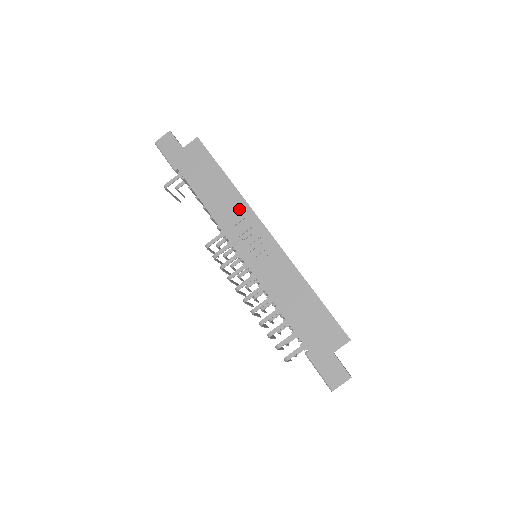
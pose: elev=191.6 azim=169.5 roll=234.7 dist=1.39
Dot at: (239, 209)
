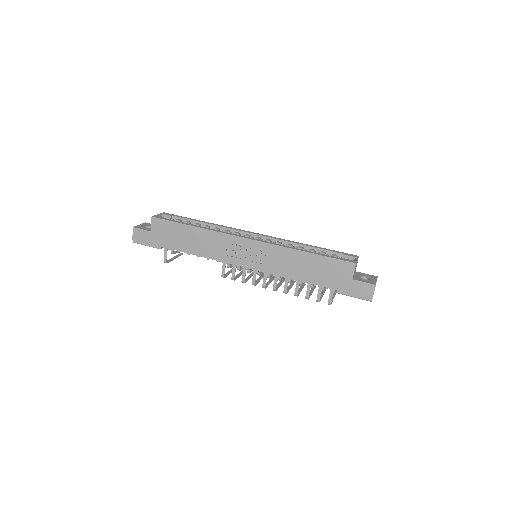
Dot at: (218, 240)
